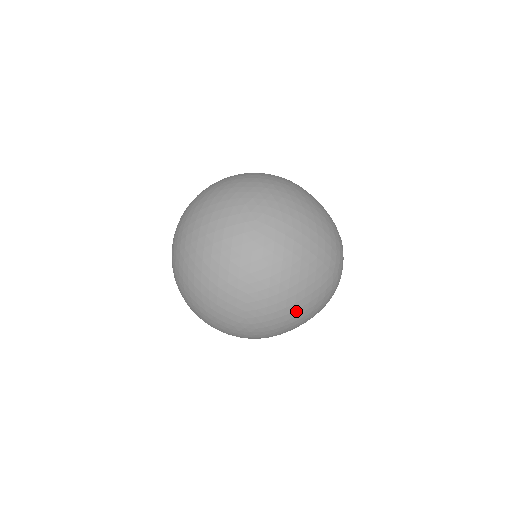
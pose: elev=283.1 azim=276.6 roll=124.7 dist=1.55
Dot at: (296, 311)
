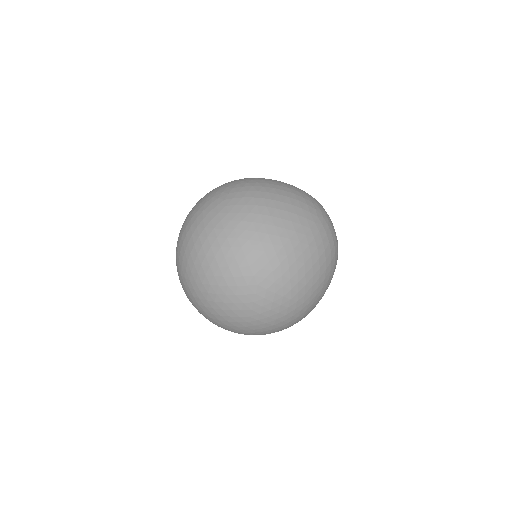
Dot at: (300, 258)
